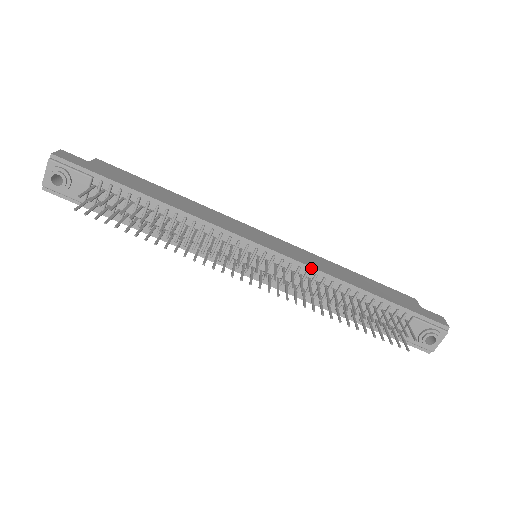
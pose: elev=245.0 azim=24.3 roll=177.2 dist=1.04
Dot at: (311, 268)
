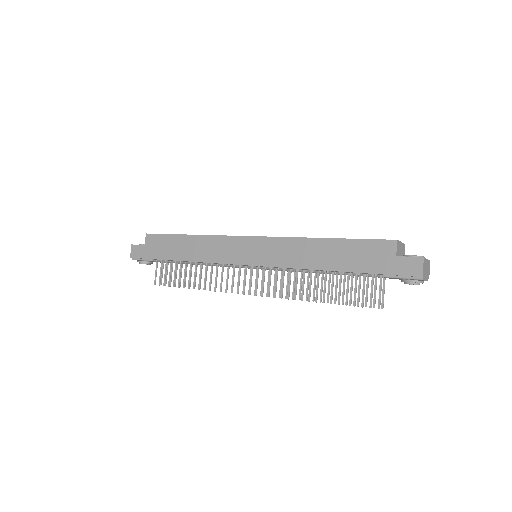
Dot at: (284, 268)
